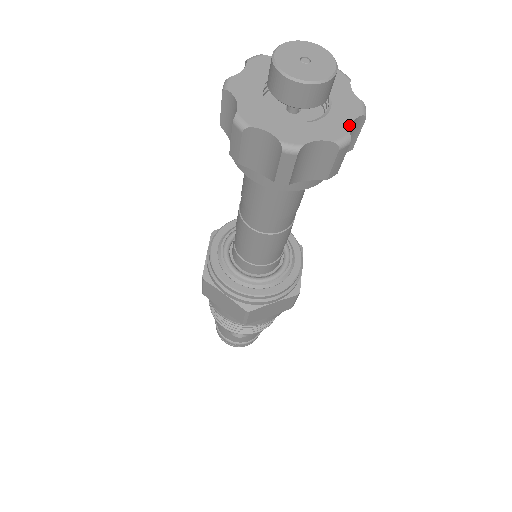
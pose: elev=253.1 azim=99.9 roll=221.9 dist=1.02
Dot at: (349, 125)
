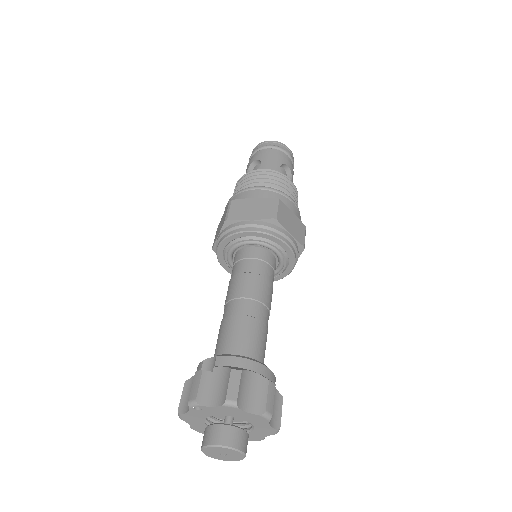
Dot at: (270, 427)
